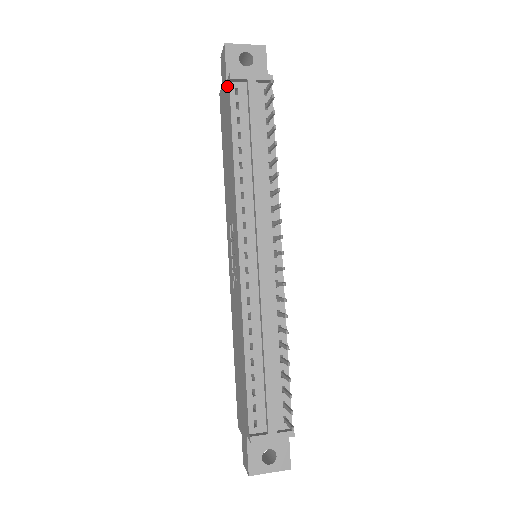
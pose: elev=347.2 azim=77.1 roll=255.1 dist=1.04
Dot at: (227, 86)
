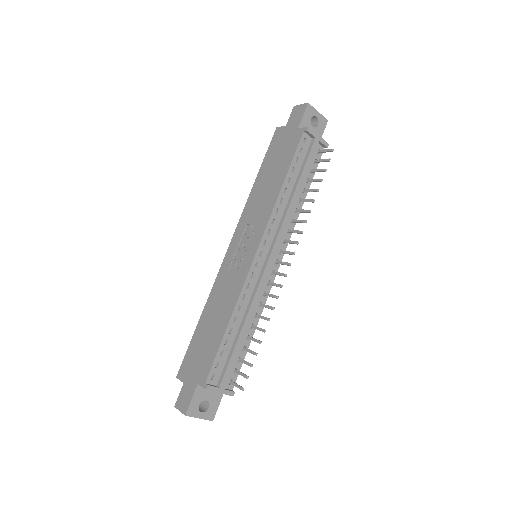
Dot at: (298, 132)
